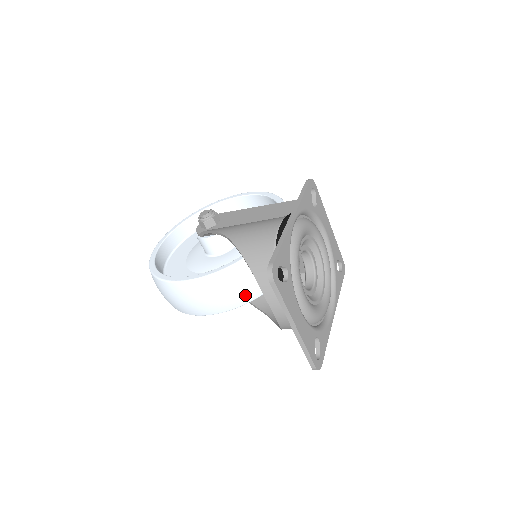
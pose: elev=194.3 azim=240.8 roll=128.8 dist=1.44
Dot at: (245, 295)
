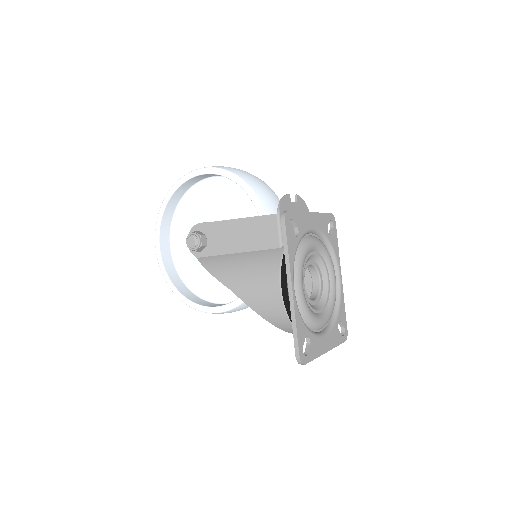
Dot at: occluded
